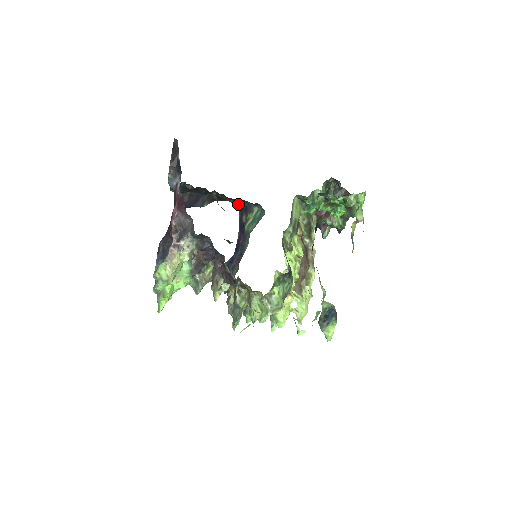
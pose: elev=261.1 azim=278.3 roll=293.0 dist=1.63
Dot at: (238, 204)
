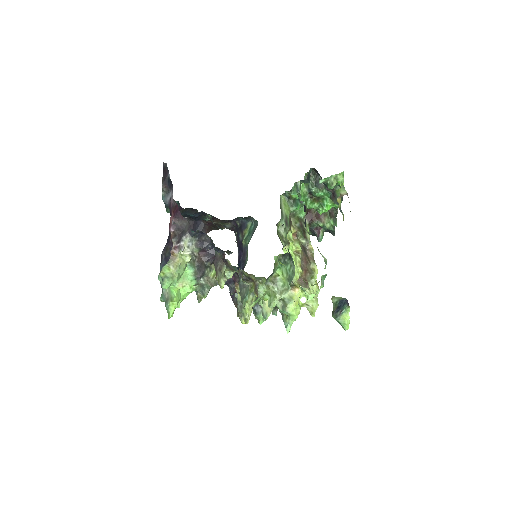
Dot at: (233, 228)
